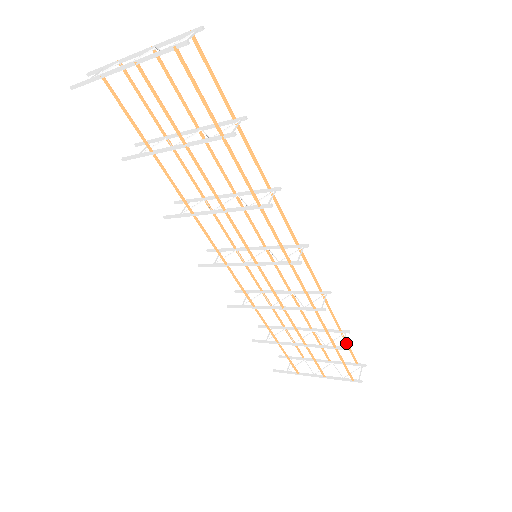
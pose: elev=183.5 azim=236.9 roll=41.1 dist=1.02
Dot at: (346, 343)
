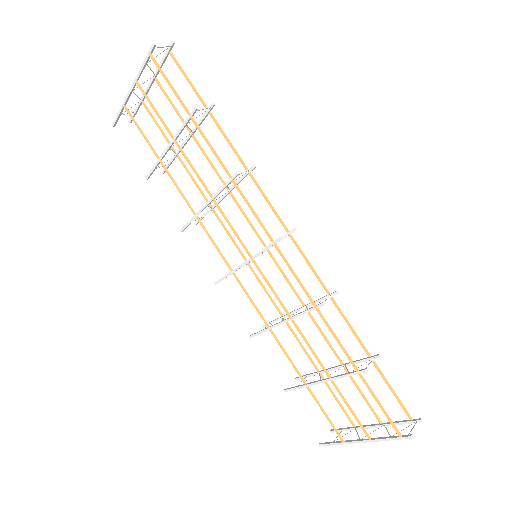
Dot at: (384, 380)
